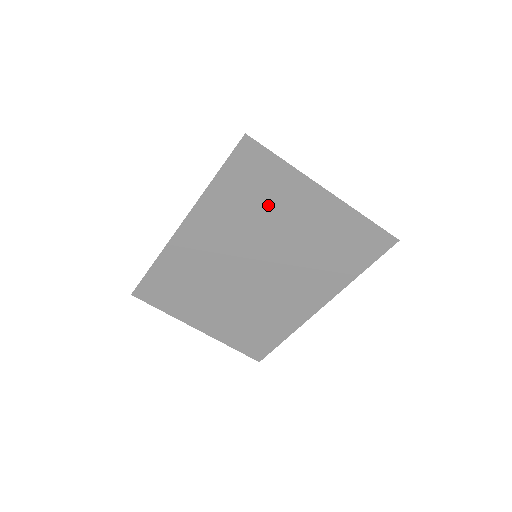
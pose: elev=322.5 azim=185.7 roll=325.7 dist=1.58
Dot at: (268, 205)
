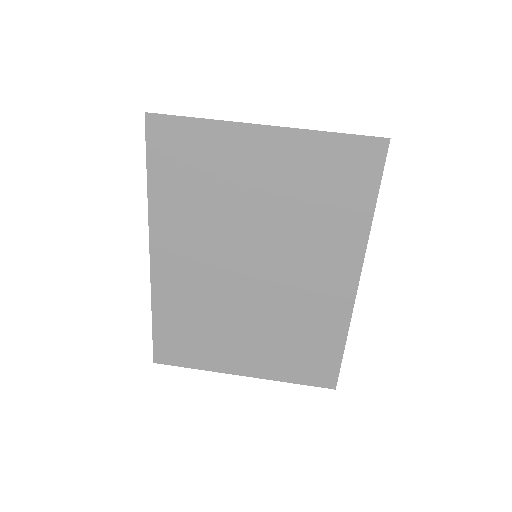
Dot at: (217, 181)
